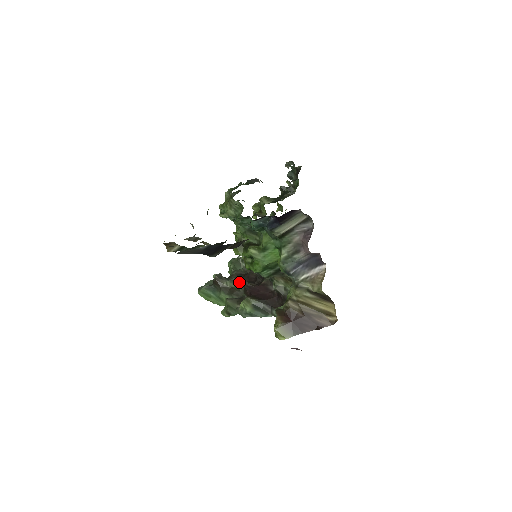
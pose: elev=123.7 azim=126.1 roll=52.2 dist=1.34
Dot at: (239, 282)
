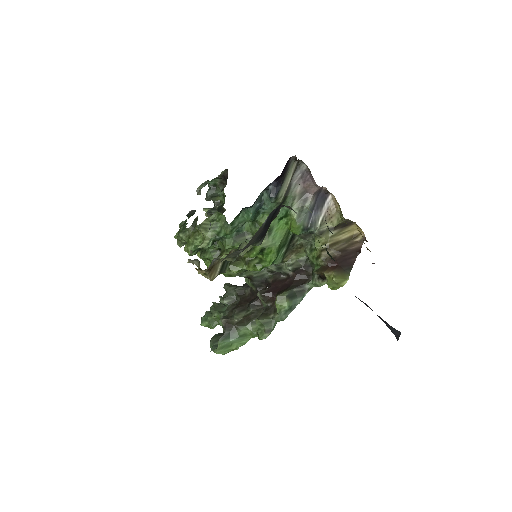
Dot at: (243, 310)
